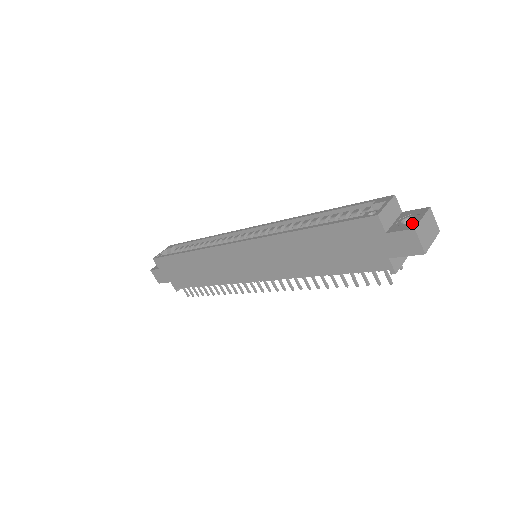
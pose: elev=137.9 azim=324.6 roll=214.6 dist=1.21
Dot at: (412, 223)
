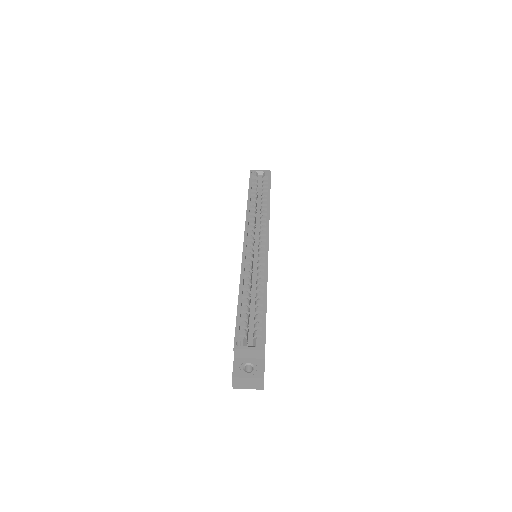
Dot at: (241, 373)
